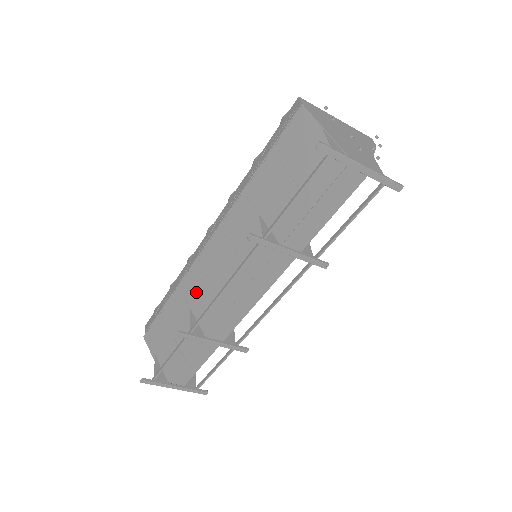
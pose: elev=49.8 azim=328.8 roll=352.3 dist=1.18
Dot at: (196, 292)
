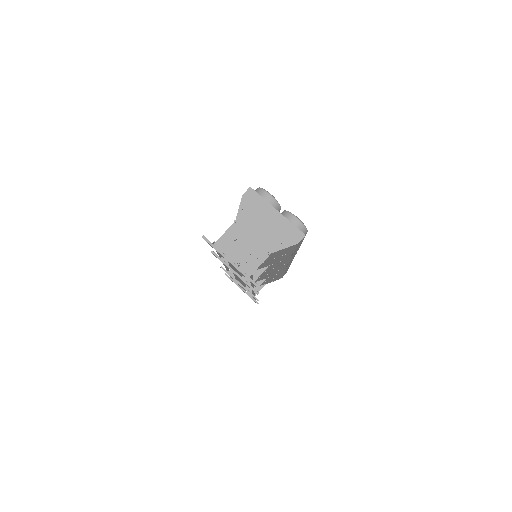
Dot at: occluded
